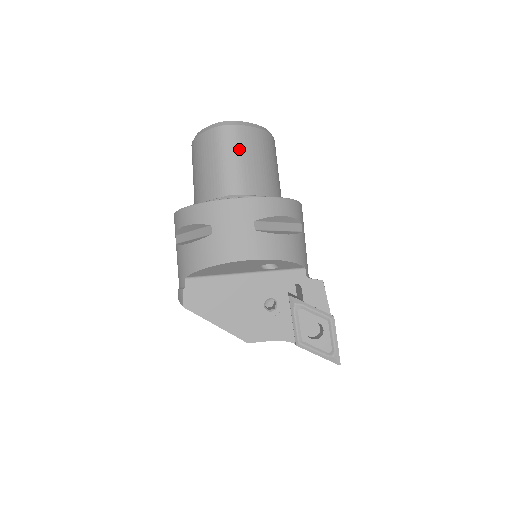
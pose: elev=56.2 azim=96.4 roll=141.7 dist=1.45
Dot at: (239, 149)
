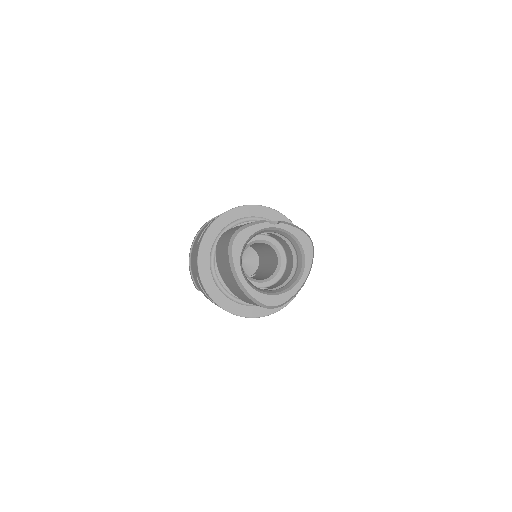
Dot at: occluded
